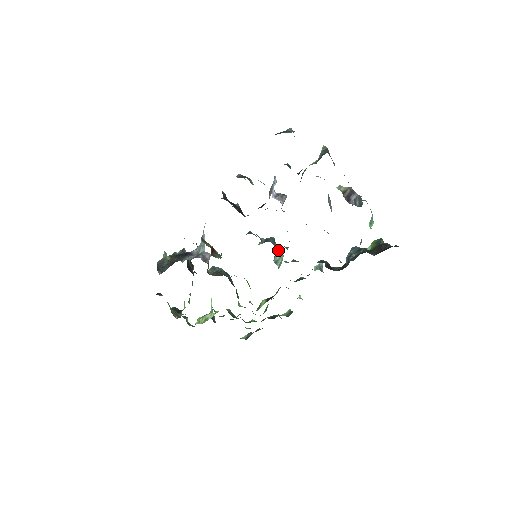
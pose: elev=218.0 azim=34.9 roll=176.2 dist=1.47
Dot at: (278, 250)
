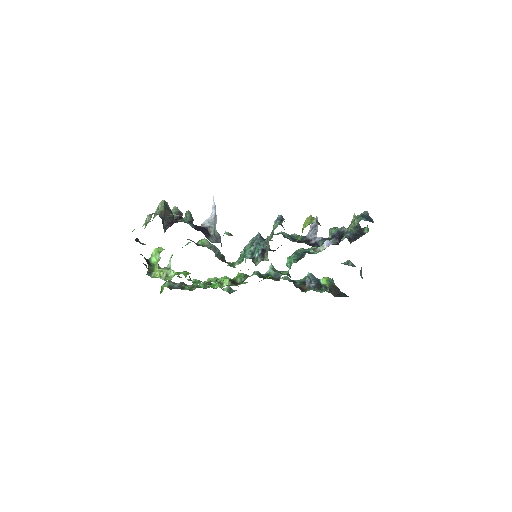
Dot at: occluded
